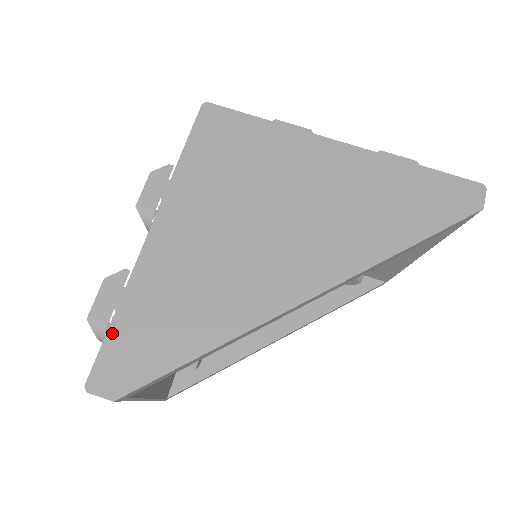
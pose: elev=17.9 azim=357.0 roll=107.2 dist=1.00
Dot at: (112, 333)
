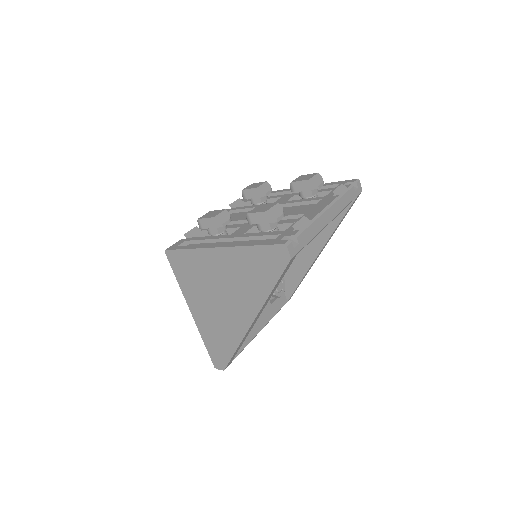
Dot at: (208, 351)
